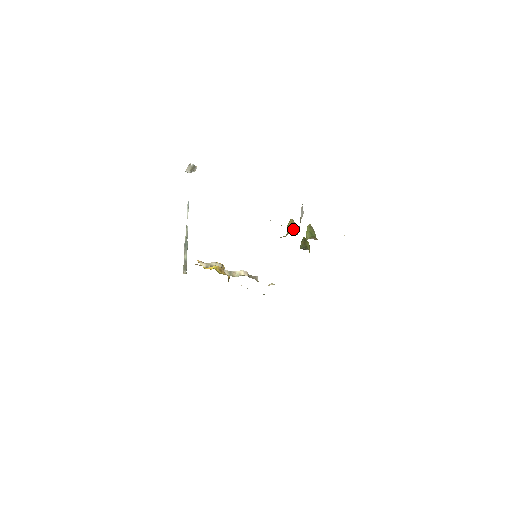
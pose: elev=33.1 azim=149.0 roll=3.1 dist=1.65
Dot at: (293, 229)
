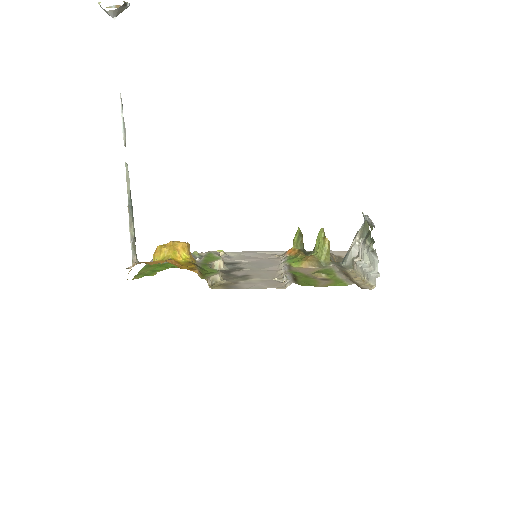
Dot at: occluded
